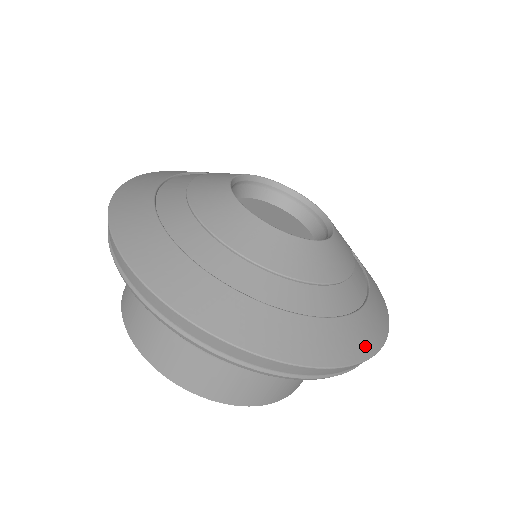
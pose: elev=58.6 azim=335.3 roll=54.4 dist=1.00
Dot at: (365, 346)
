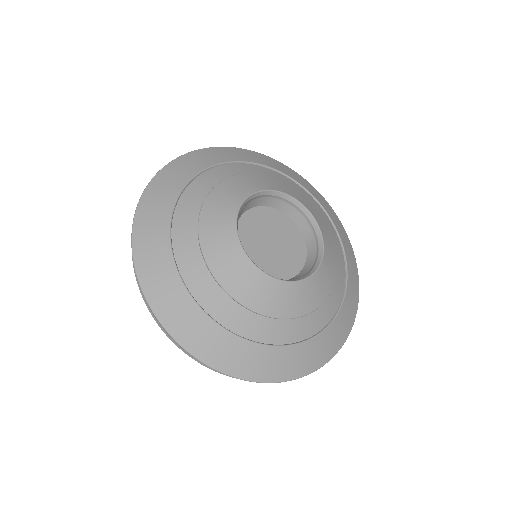
Dot at: (308, 365)
